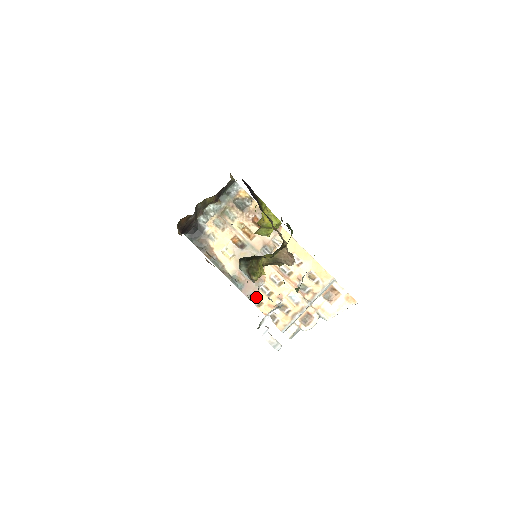
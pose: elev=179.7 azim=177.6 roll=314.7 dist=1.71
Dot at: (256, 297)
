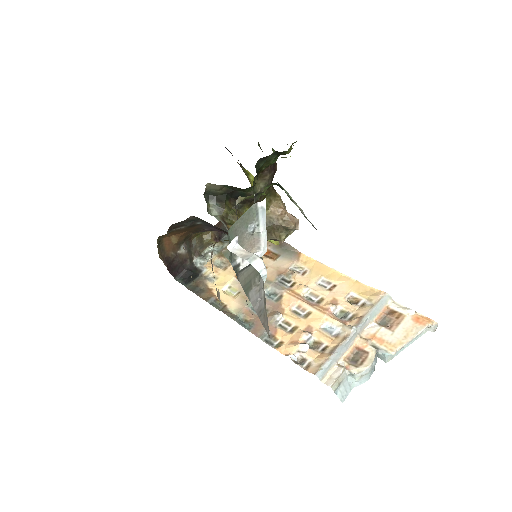
Dot at: occluded
